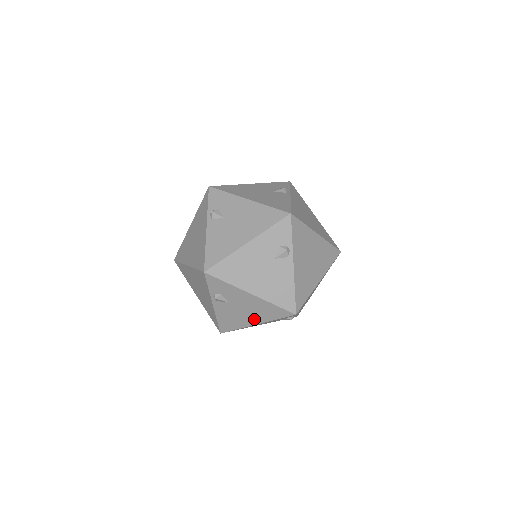
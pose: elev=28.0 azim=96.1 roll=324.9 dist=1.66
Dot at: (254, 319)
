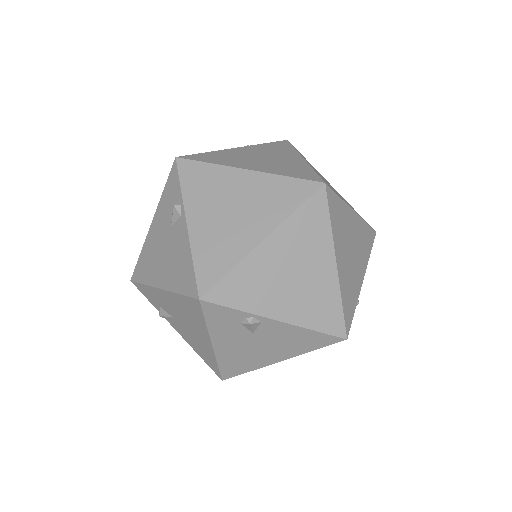
Dot at: (202, 335)
